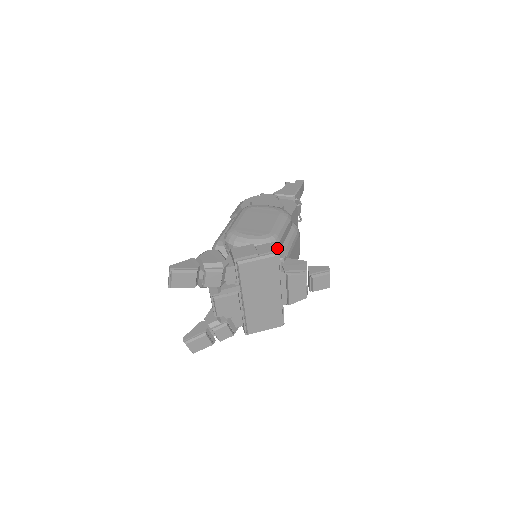
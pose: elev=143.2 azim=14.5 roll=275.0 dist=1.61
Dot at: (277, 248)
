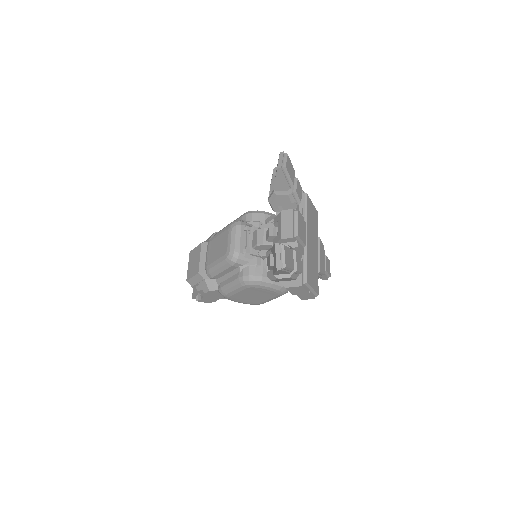
Dot at: occluded
